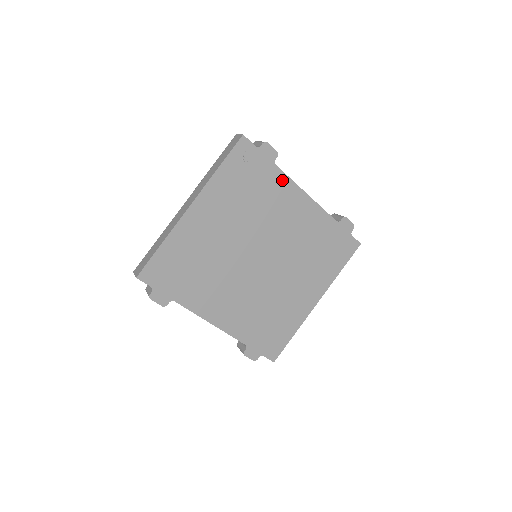
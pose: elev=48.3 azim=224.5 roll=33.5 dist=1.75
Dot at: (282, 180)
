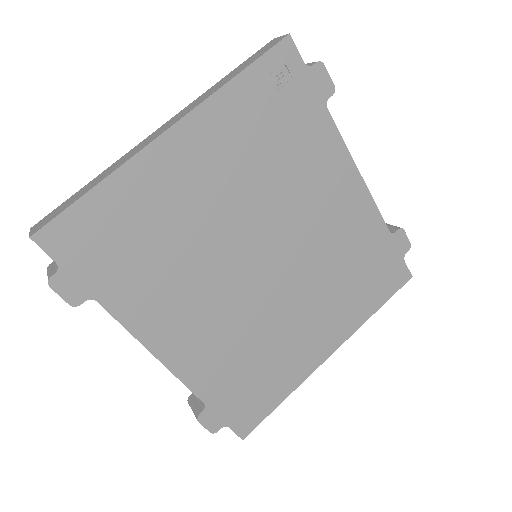
Dot at: (330, 137)
